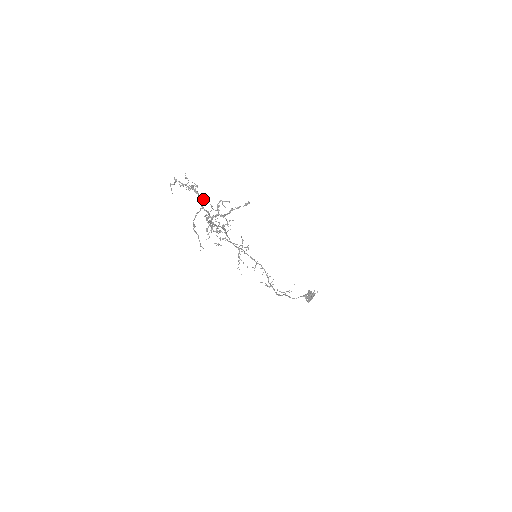
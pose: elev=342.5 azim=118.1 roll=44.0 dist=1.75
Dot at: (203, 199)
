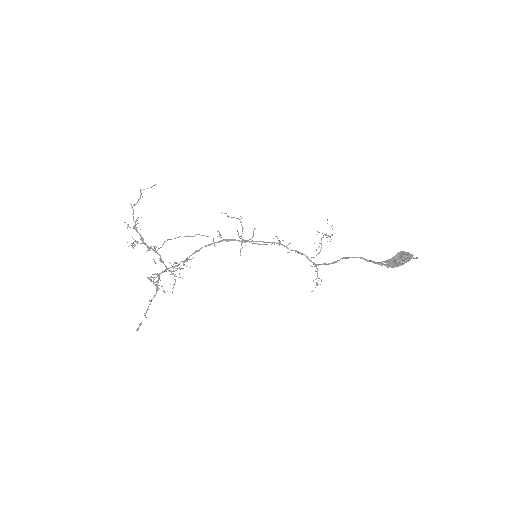
Dot at: (149, 250)
